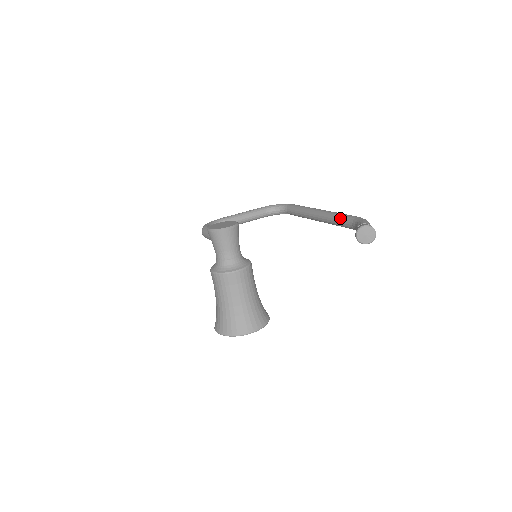
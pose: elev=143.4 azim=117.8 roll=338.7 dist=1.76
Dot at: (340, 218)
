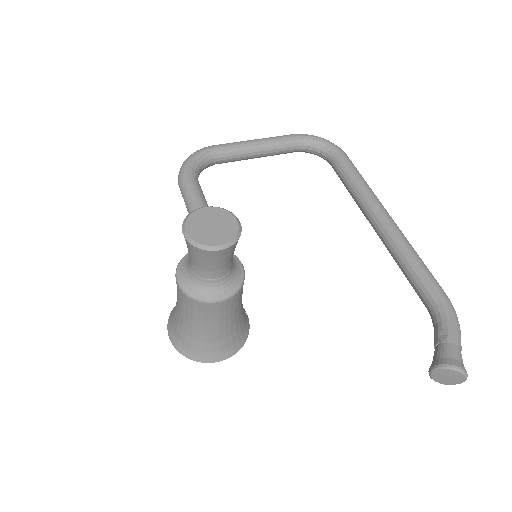
Dot at: (415, 275)
